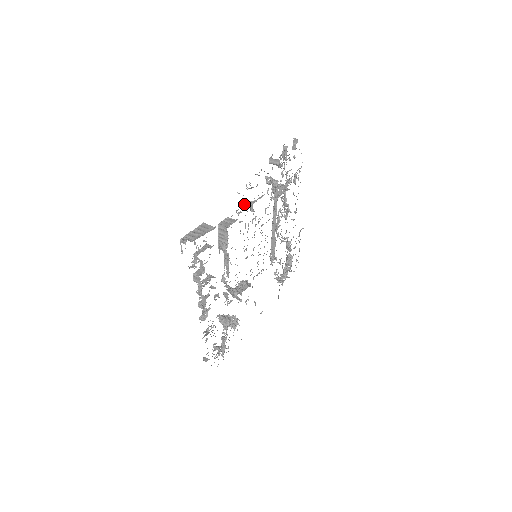
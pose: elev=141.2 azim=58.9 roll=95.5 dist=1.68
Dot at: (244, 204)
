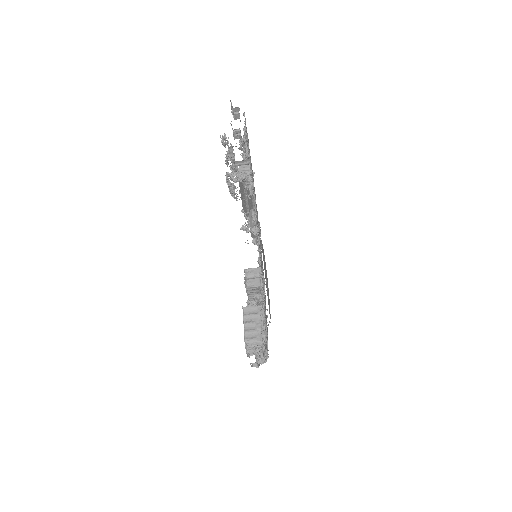
Dot at: occluded
